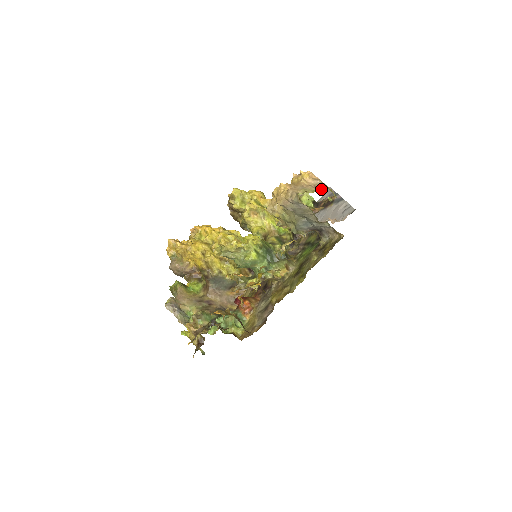
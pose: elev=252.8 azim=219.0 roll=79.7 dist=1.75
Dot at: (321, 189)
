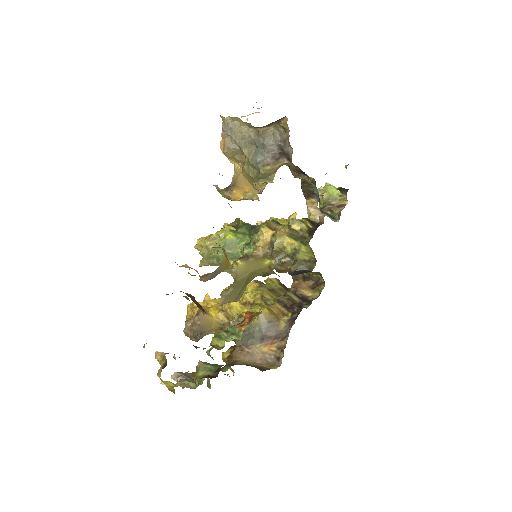
Dot at: occluded
